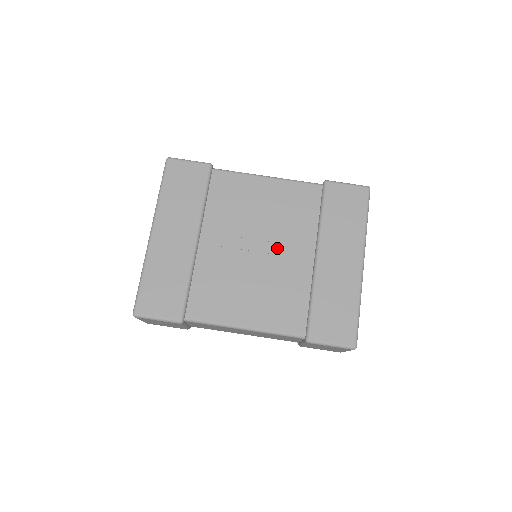
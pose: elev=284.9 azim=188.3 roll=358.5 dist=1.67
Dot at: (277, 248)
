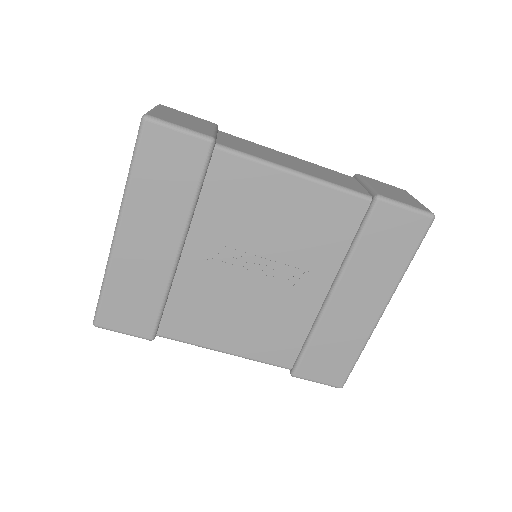
Dot at: (284, 275)
